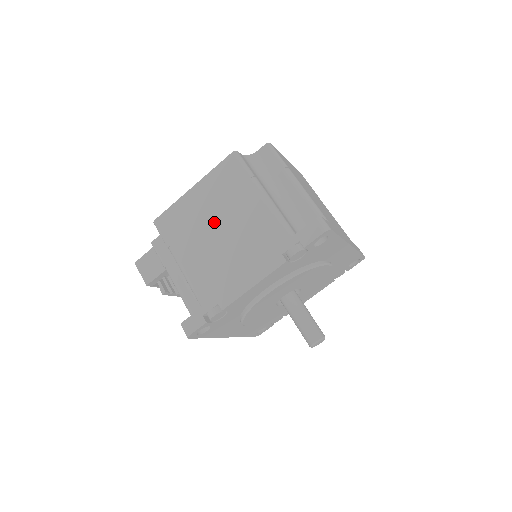
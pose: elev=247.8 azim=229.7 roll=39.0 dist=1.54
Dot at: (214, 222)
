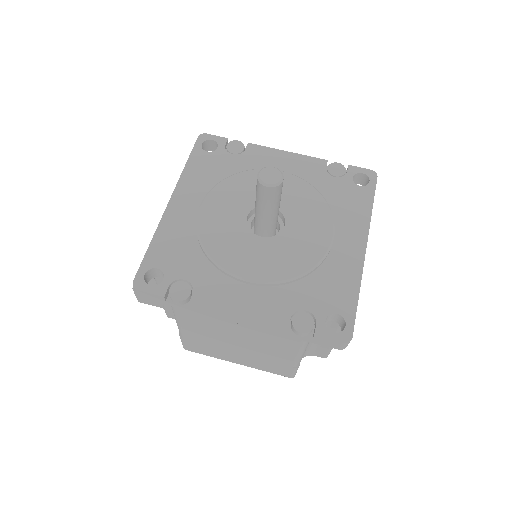
Dot at: occluded
